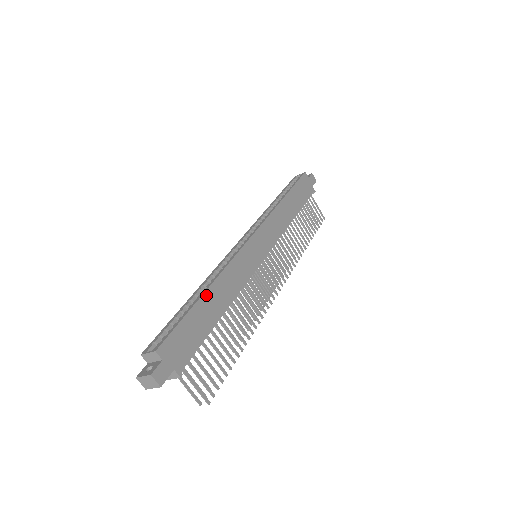
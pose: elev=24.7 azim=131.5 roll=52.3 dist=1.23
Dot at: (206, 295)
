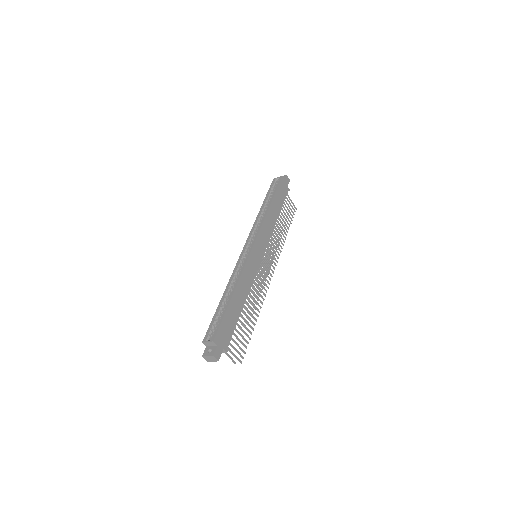
Dot at: (233, 297)
